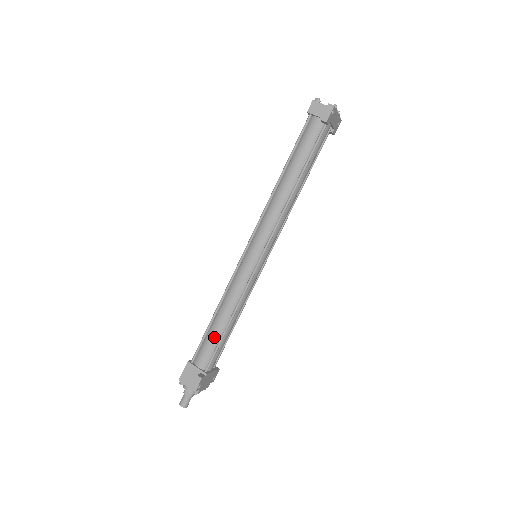
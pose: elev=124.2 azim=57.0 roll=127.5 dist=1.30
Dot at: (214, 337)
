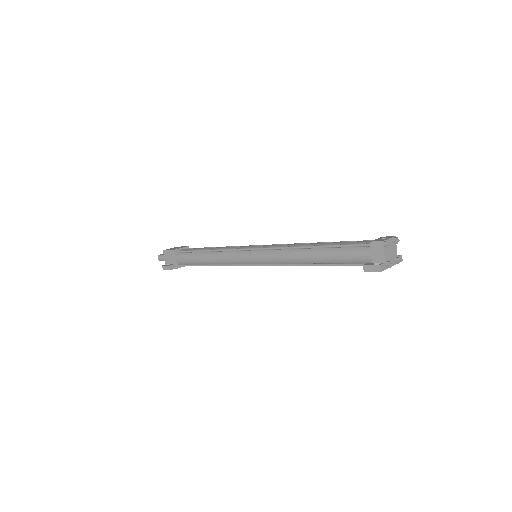
Dot at: (195, 260)
